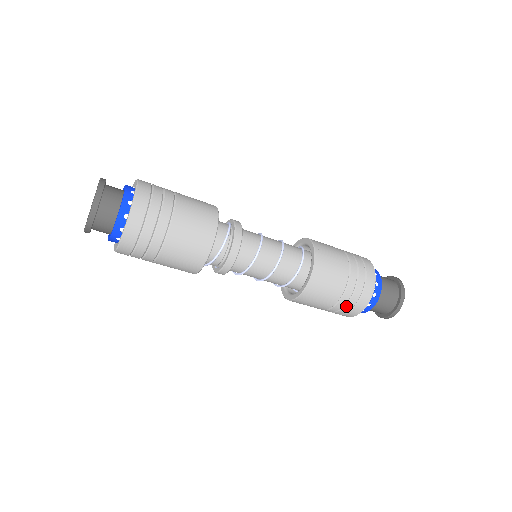
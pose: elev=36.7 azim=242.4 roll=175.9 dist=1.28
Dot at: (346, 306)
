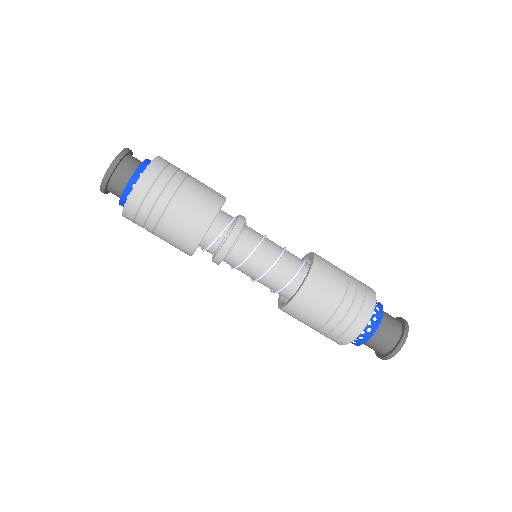
Dot at: (334, 331)
